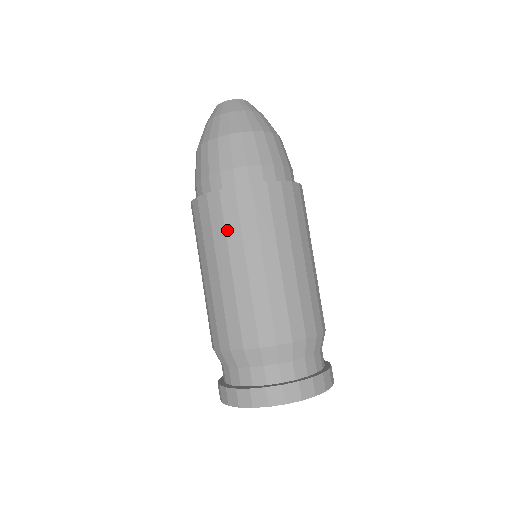
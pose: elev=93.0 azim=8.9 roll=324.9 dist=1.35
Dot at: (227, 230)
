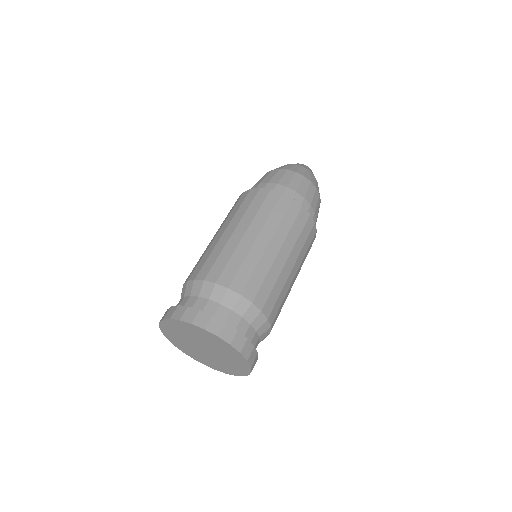
Dot at: (259, 211)
